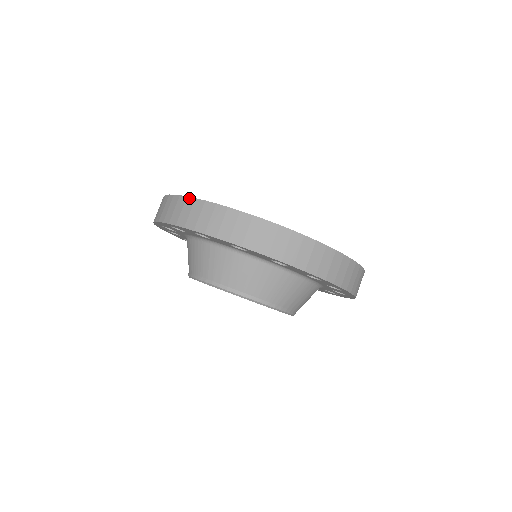
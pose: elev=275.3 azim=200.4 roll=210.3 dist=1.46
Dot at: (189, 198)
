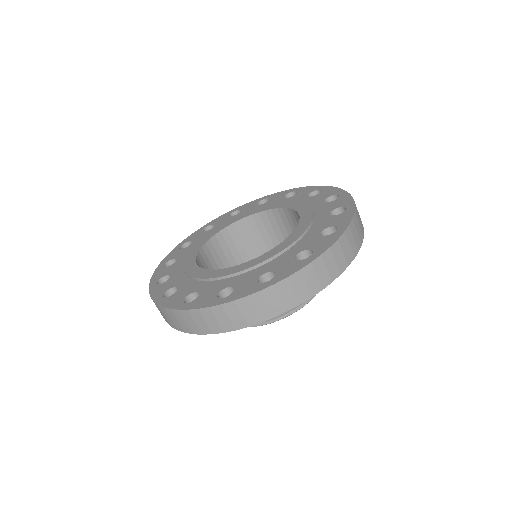
Dot at: (252, 296)
